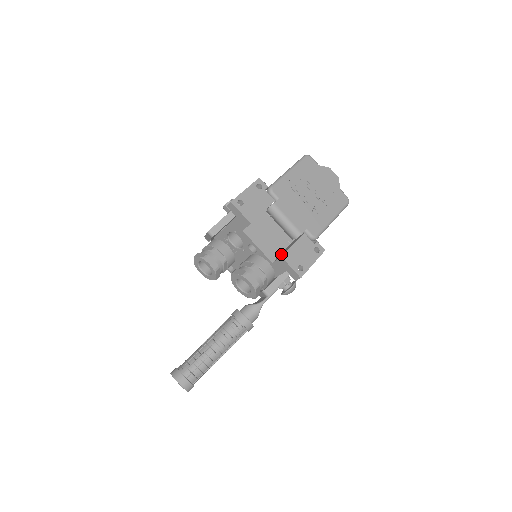
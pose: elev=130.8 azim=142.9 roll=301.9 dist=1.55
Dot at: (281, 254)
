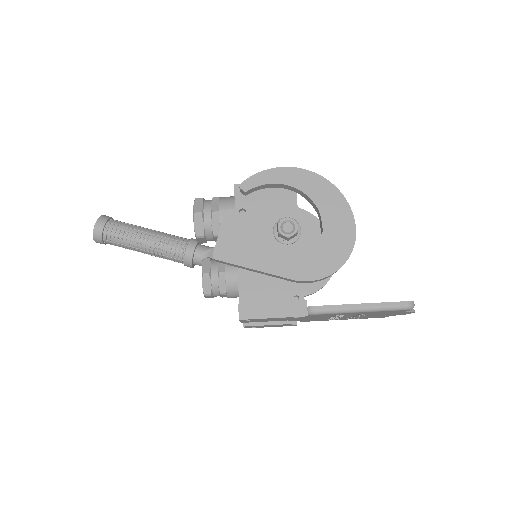
Dot at: occluded
